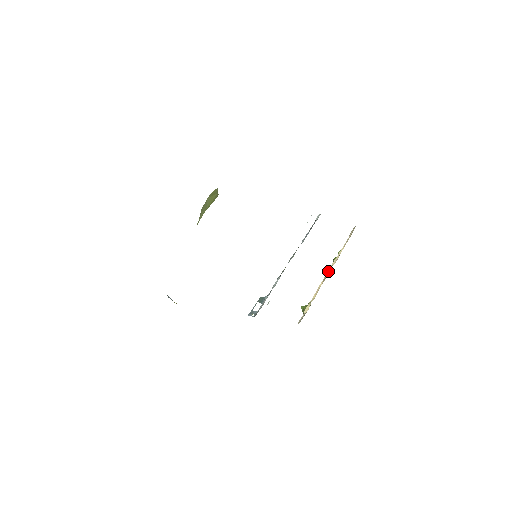
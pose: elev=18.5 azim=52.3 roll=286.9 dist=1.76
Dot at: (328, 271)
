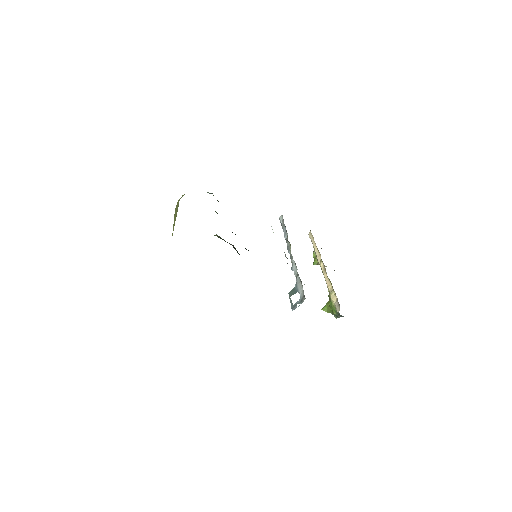
Dot at: (321, 266)
